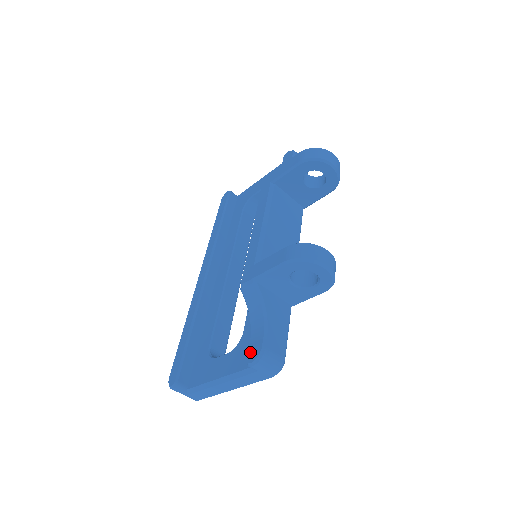
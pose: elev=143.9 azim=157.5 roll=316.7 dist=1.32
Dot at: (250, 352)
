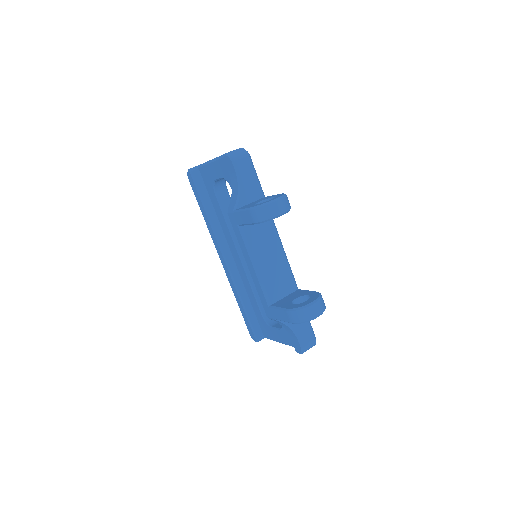
Dot at: (295, 347)
